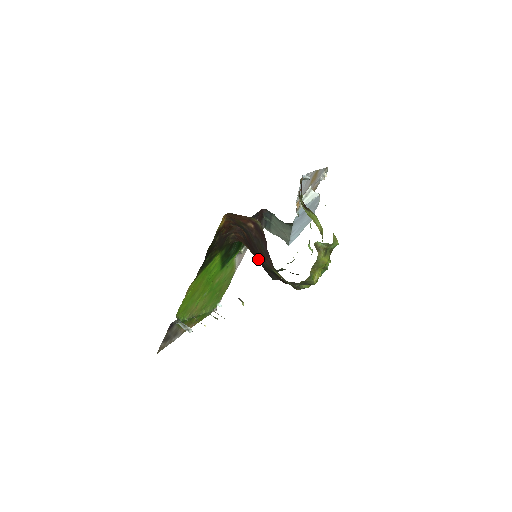
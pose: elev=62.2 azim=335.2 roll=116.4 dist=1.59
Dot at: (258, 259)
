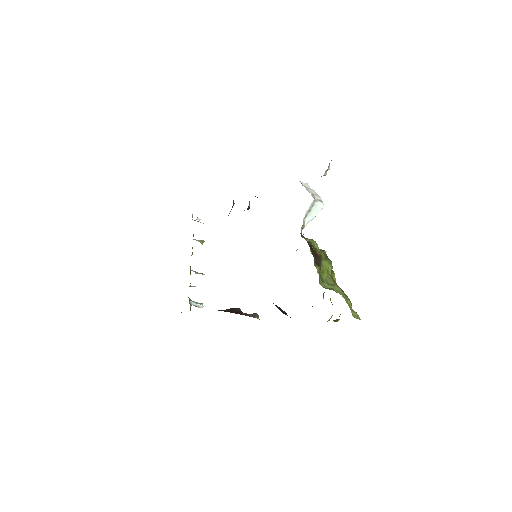
Dot at: occluded
